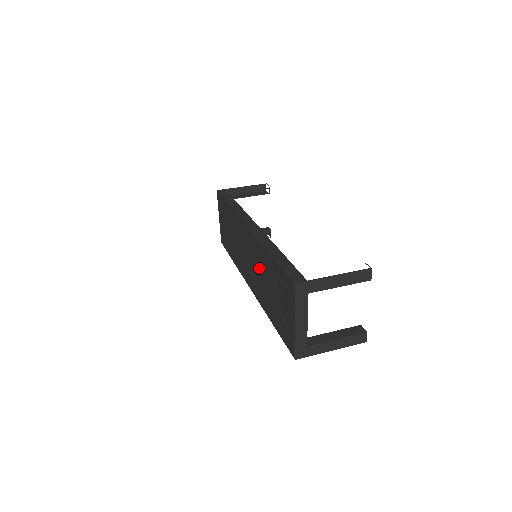
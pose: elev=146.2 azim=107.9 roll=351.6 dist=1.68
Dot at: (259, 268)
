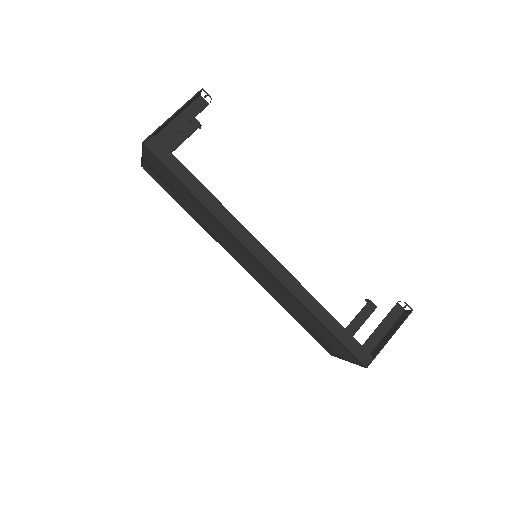
Dot at: (283, 295)
